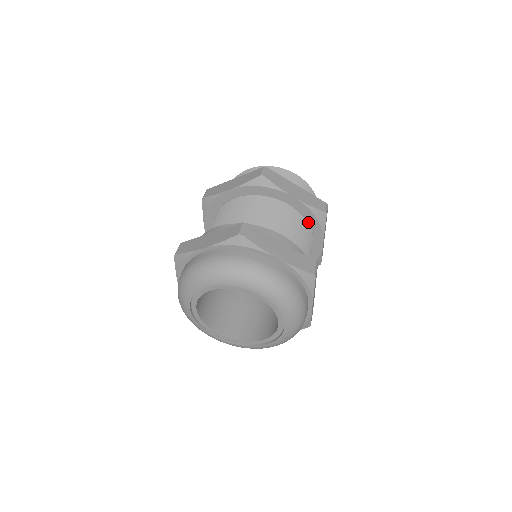
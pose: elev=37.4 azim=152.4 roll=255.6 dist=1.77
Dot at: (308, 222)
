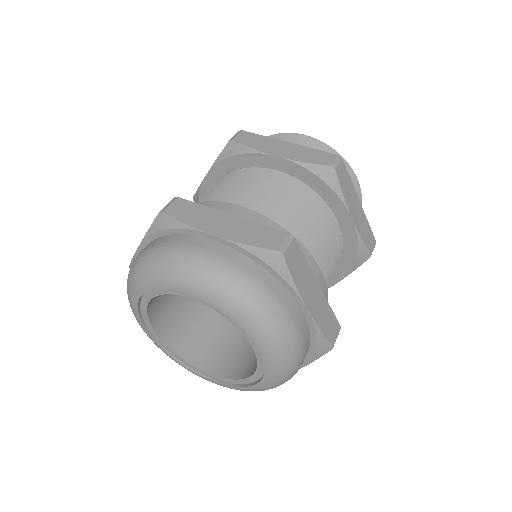
Dot at: (314, 189)
